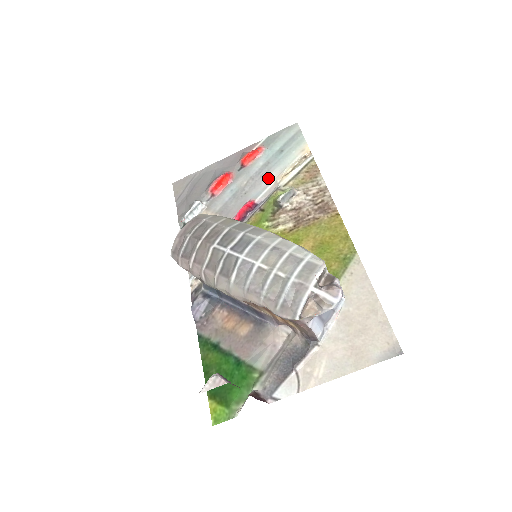
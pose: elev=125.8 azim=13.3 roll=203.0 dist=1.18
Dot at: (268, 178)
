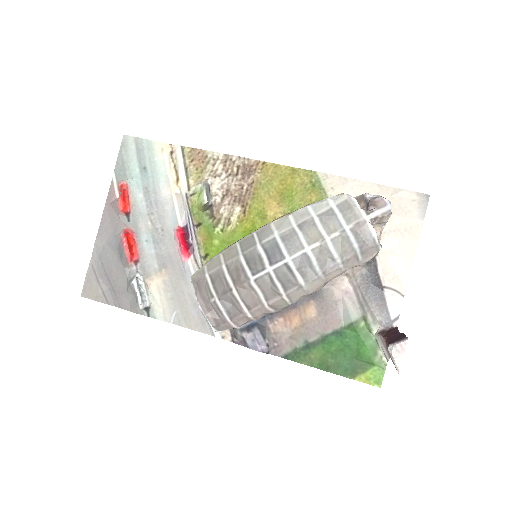
Dot at: (164, 199)
